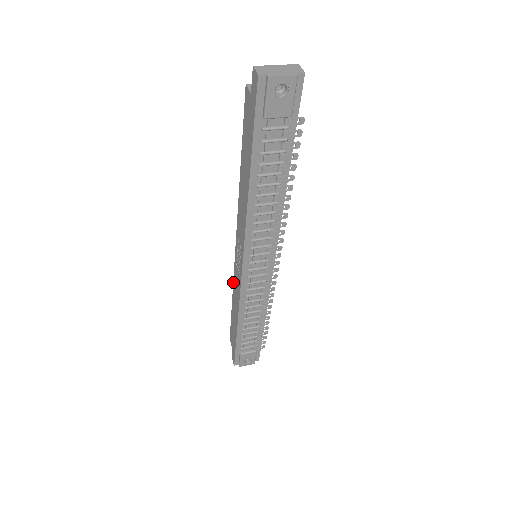
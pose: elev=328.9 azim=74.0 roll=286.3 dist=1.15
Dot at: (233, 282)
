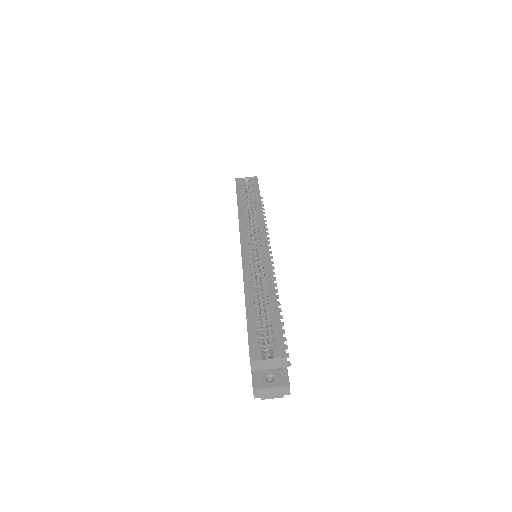
Dot at: occluded
